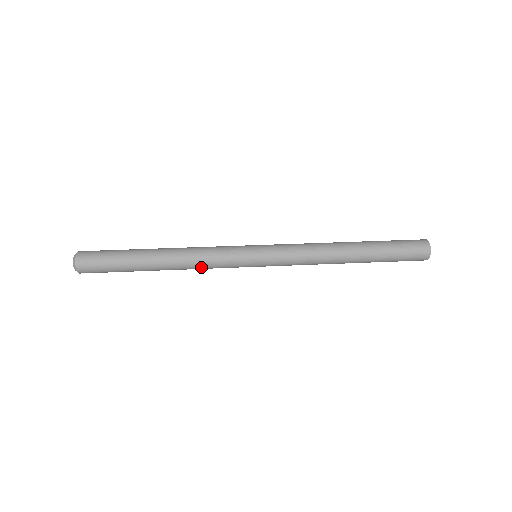
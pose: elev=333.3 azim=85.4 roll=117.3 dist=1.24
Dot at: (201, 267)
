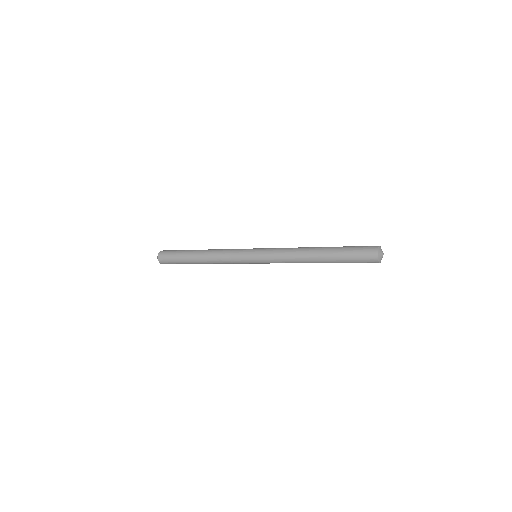
Dot at: (222, 262)
